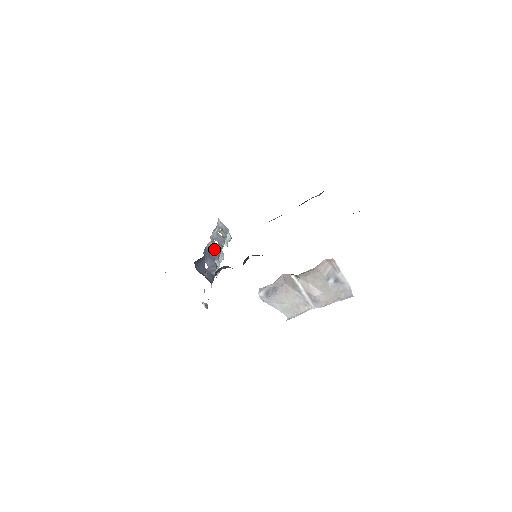
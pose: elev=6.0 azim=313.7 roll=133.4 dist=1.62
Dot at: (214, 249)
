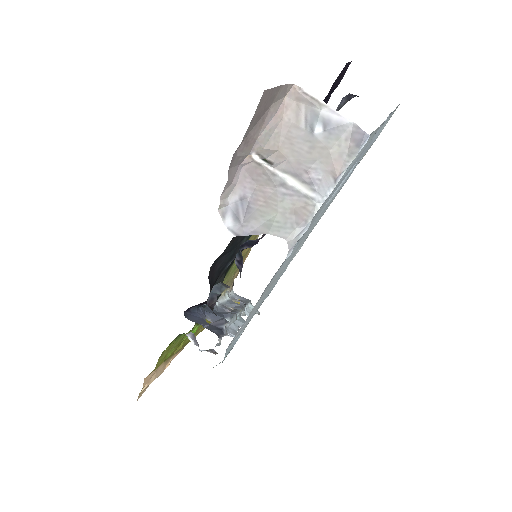
Dot at: (224, 311)
